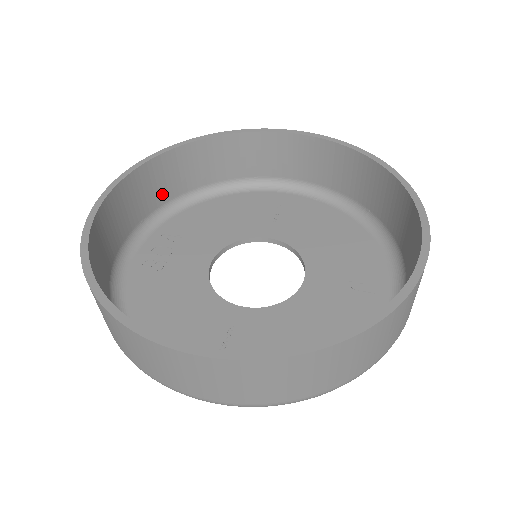
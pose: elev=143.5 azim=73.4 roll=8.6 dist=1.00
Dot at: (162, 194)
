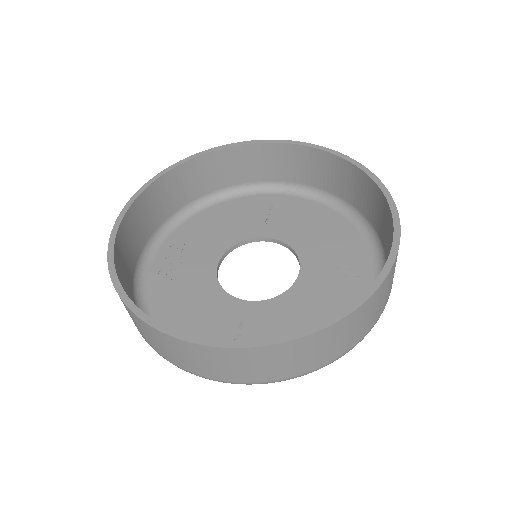
Dot at: (166, 209)
